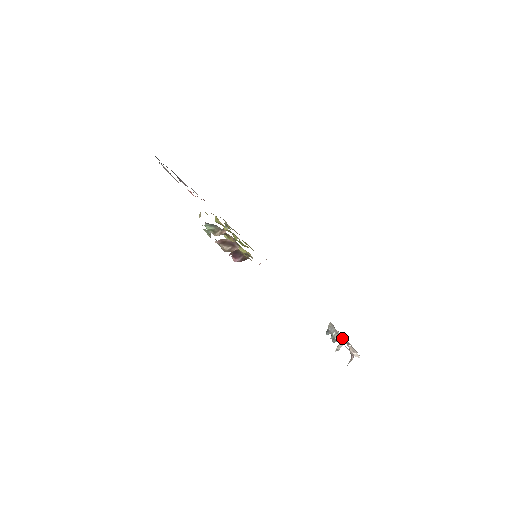
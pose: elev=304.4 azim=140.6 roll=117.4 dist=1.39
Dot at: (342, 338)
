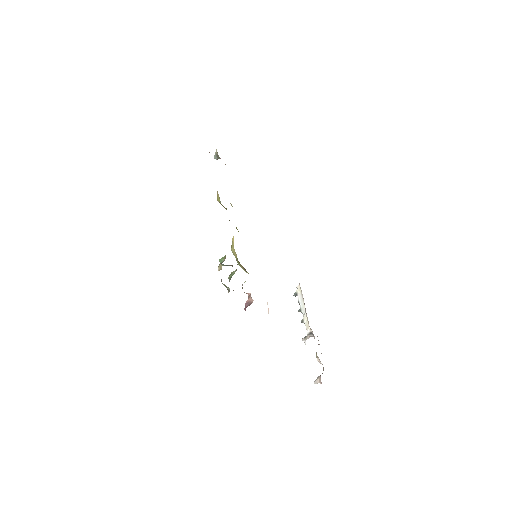
Dot at: (311, 332)
